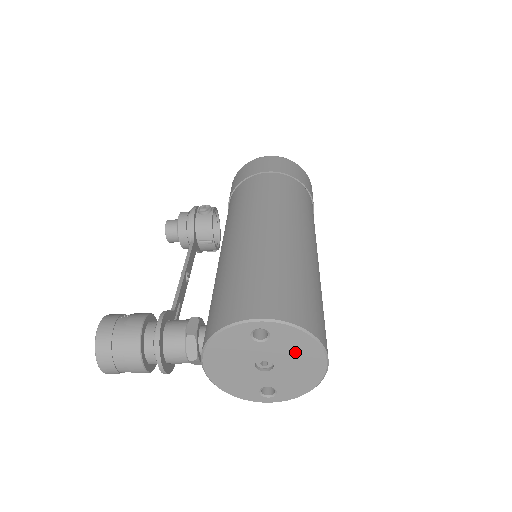
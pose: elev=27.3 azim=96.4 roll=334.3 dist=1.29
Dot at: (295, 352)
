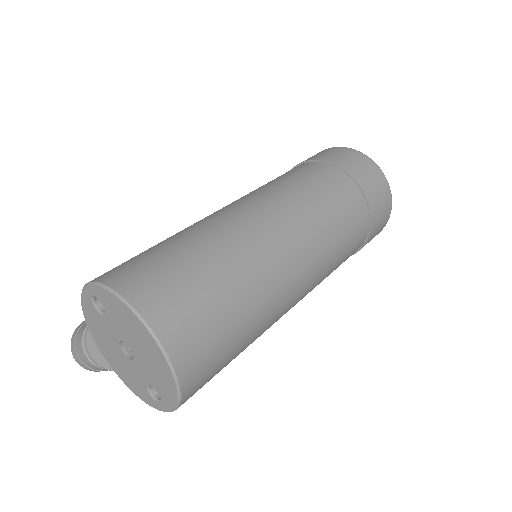
Dot at: (128, 327)
